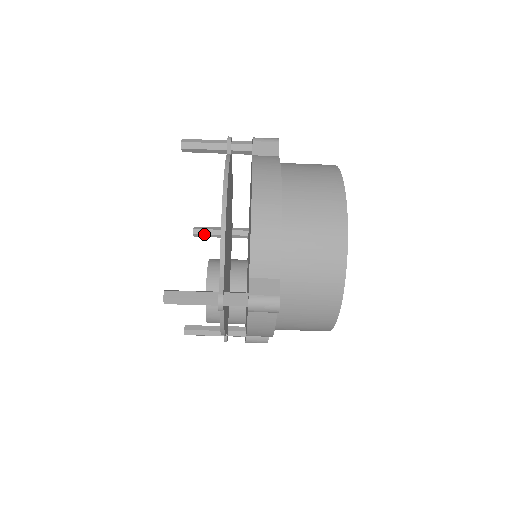
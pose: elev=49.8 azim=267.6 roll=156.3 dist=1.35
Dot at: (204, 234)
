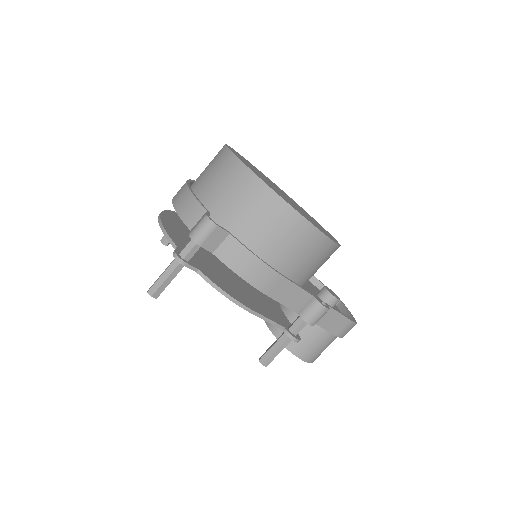
Dot at: occluded
